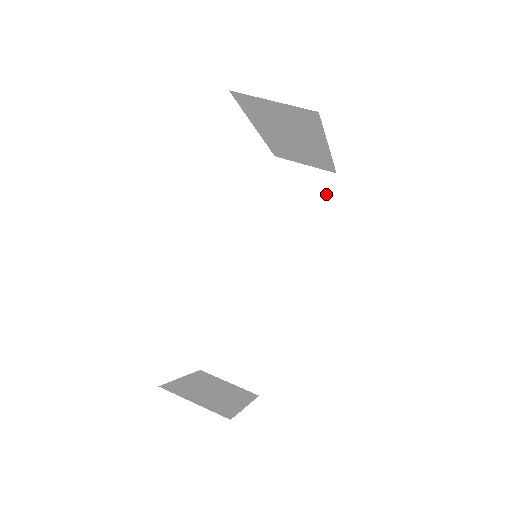
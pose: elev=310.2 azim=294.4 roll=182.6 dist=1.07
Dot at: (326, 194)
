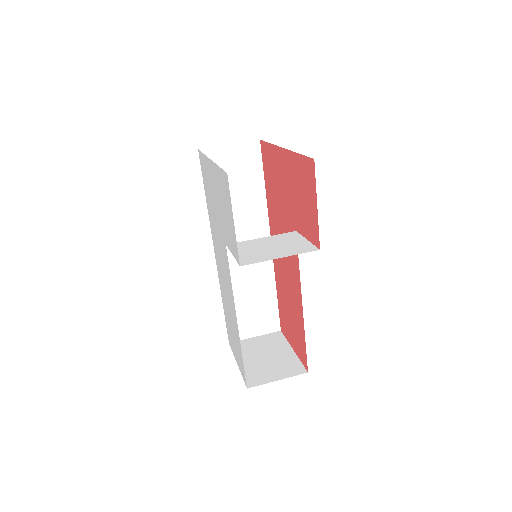
Dot at: (260, 162)
